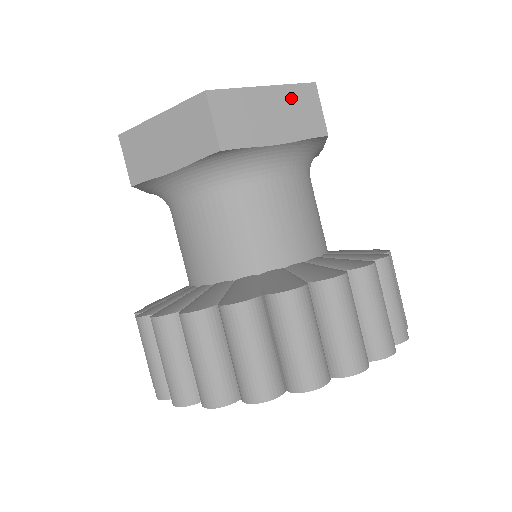
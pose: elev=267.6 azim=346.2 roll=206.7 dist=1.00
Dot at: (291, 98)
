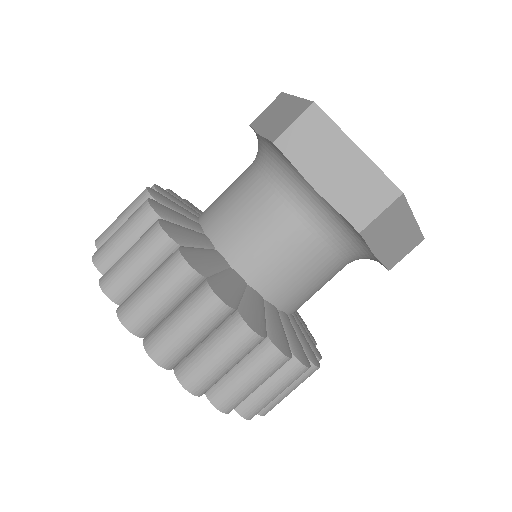
Dot at: (410, 236)
